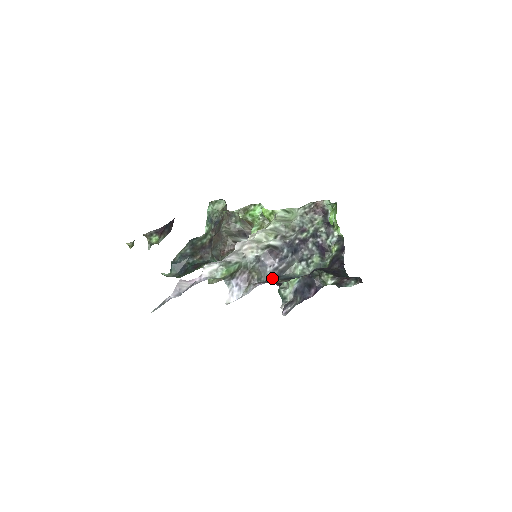
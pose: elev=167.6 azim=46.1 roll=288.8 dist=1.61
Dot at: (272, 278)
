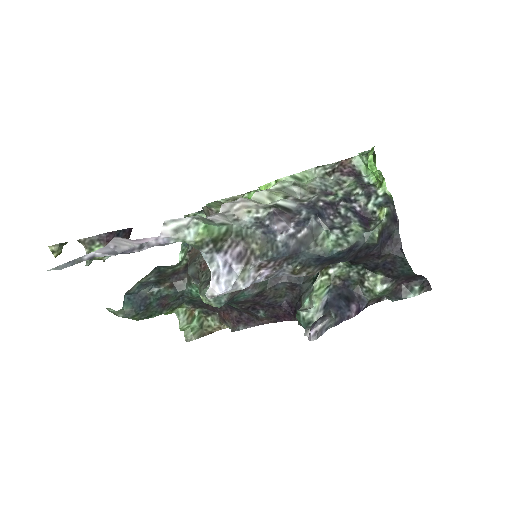
Dot at: (286, 254)
